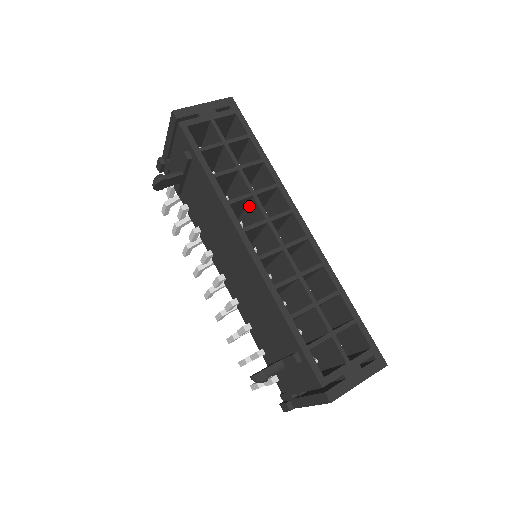
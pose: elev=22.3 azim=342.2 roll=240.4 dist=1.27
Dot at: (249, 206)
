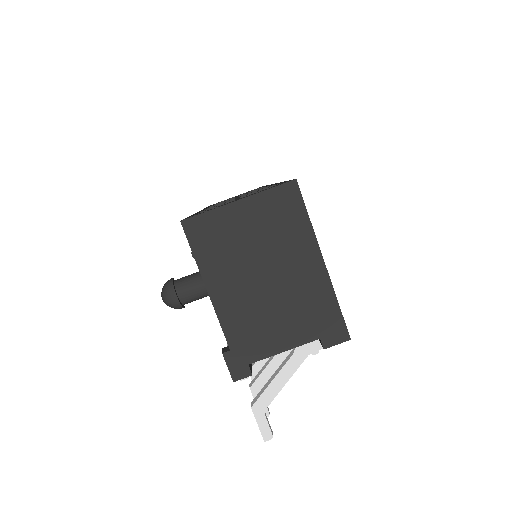
Dot at: occluded
